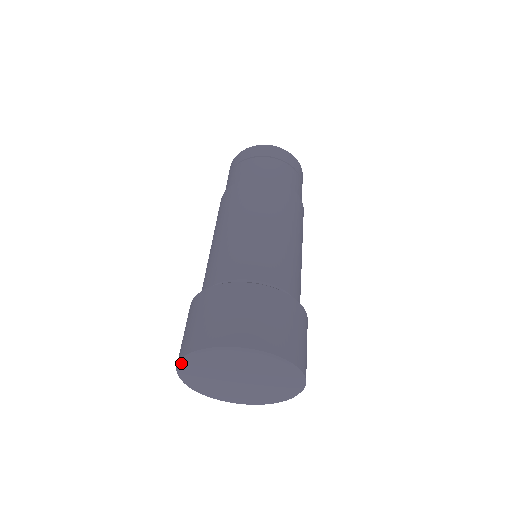
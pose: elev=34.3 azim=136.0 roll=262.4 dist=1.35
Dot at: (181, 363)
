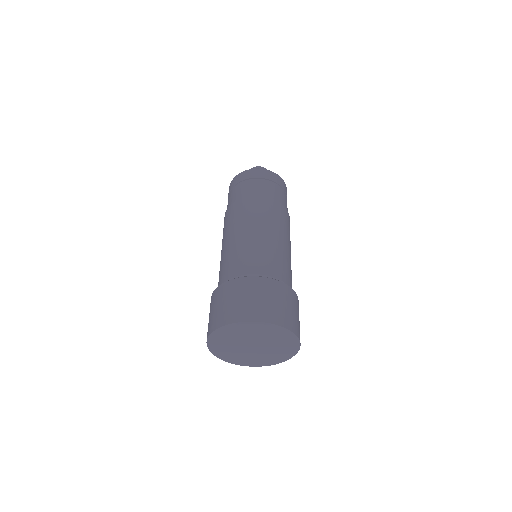
Dot at: (238, 324)
